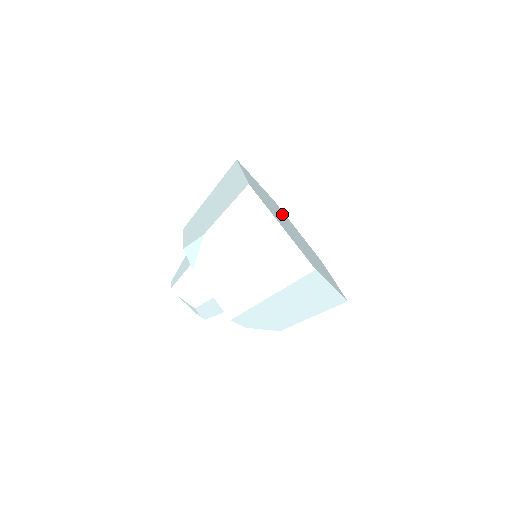
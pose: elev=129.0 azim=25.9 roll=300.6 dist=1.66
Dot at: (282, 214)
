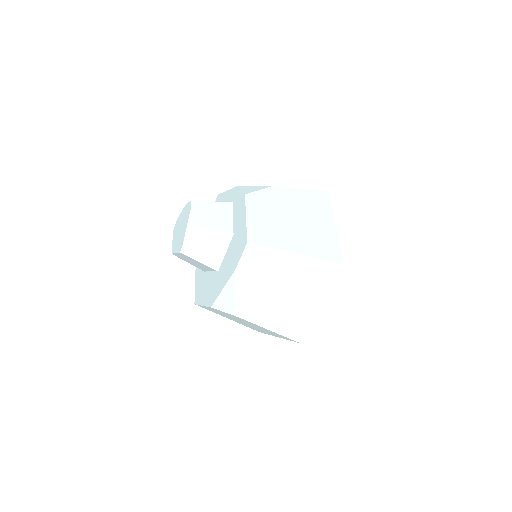
Dot at: occluded
